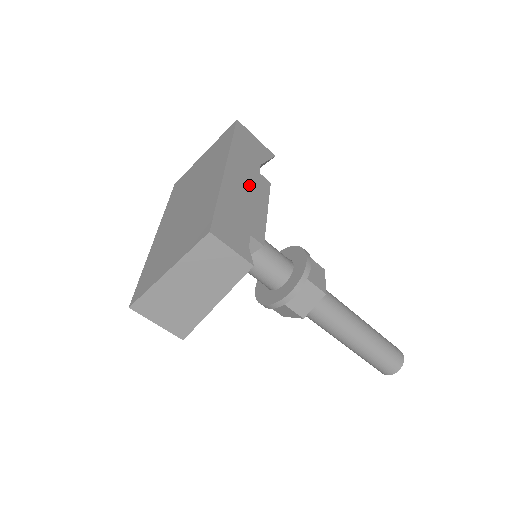
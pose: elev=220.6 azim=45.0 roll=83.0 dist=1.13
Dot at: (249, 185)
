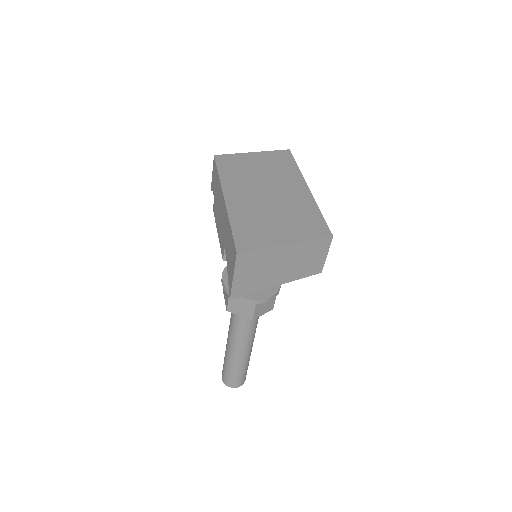
Dot at: occluded
